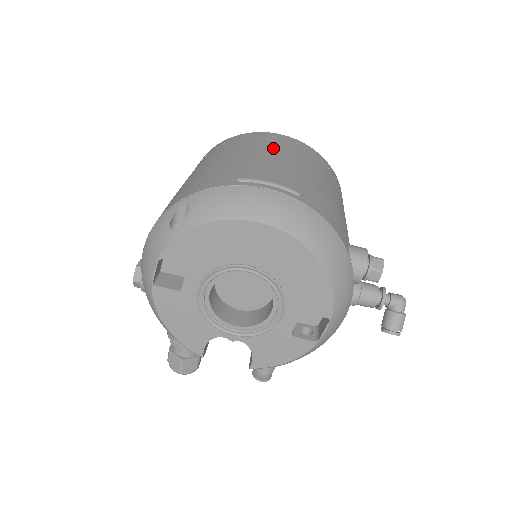
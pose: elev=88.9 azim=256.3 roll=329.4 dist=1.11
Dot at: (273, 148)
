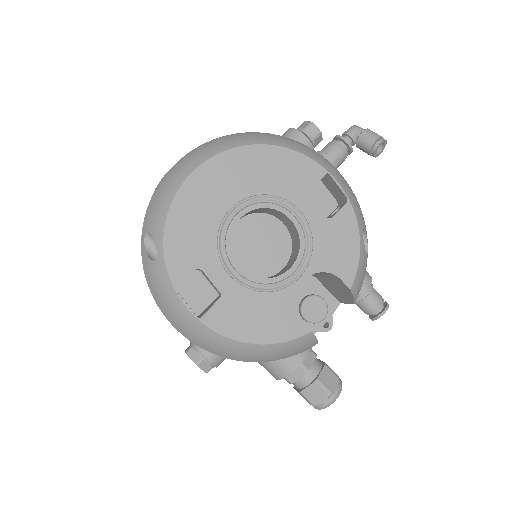
Dot at: occluded
